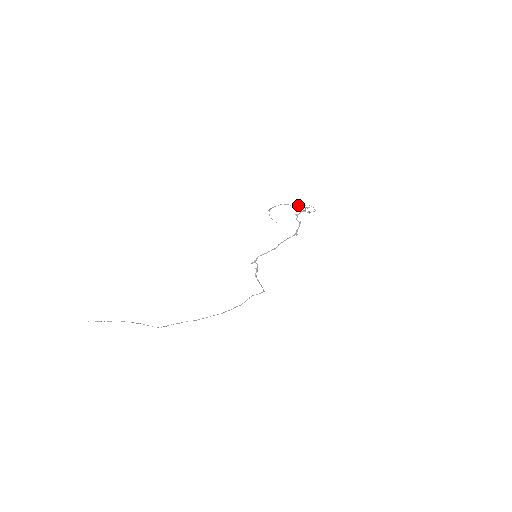
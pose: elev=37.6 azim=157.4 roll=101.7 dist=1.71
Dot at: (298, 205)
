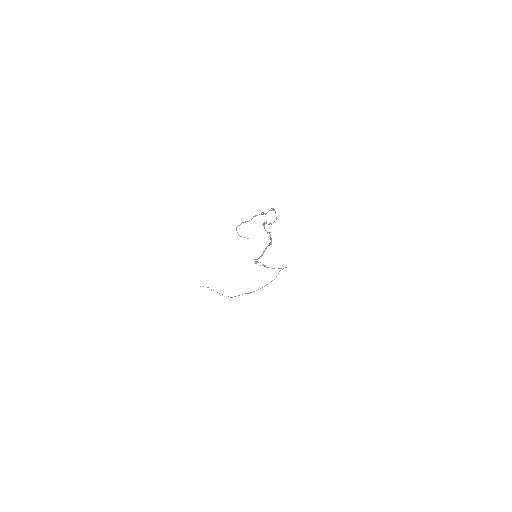
Dot at: occluded
